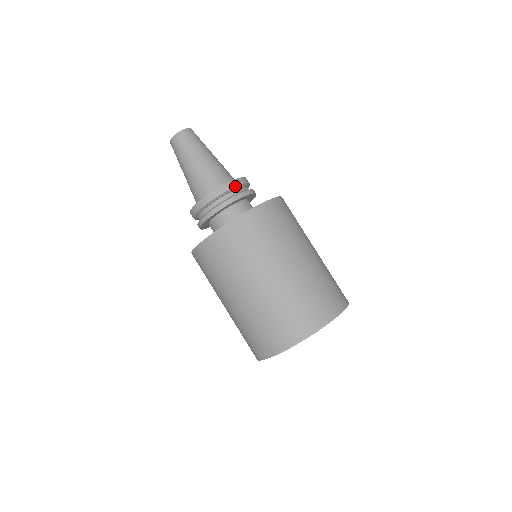
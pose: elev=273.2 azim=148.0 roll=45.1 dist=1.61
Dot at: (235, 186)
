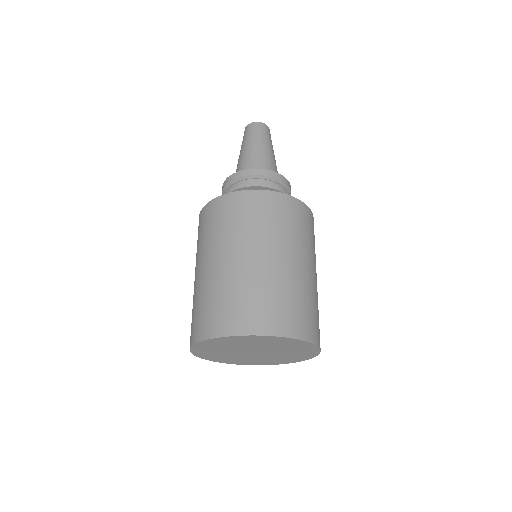
Dot at: (263, 175)
